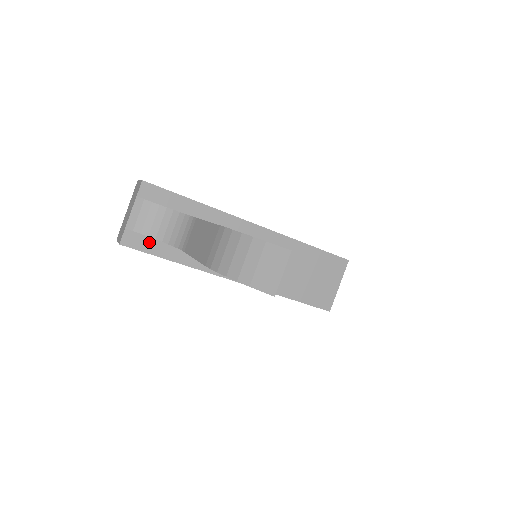
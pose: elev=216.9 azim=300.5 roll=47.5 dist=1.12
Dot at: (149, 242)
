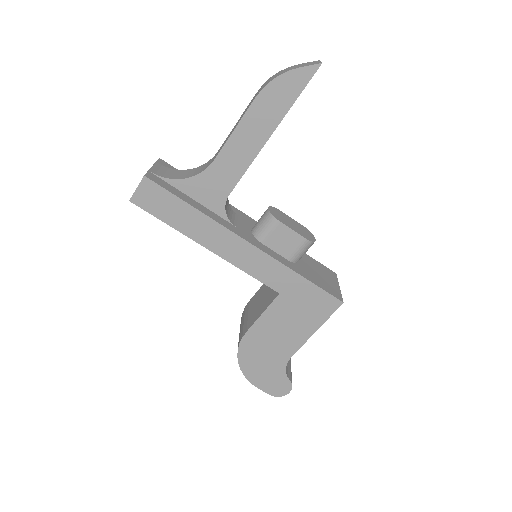
Dot at: (169, 187)
